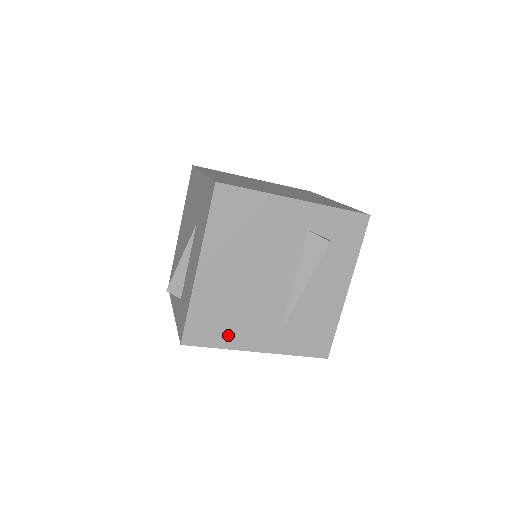
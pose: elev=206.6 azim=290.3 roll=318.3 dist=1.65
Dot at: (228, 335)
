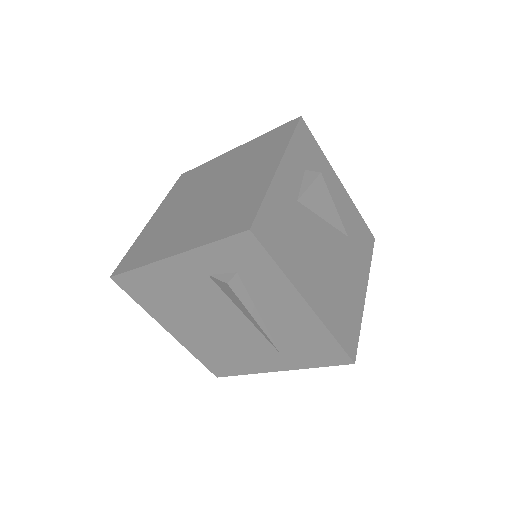
Dot at: (241, 365)
